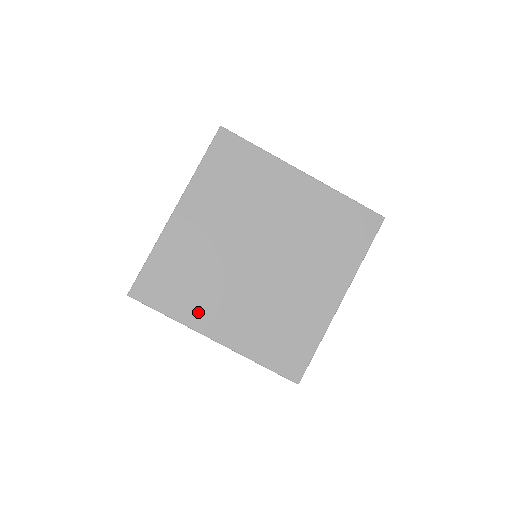
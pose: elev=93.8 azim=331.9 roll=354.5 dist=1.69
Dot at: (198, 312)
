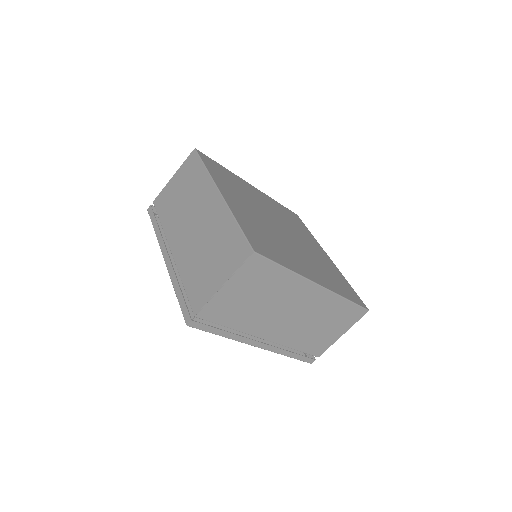
Dot at: (295, 265)
